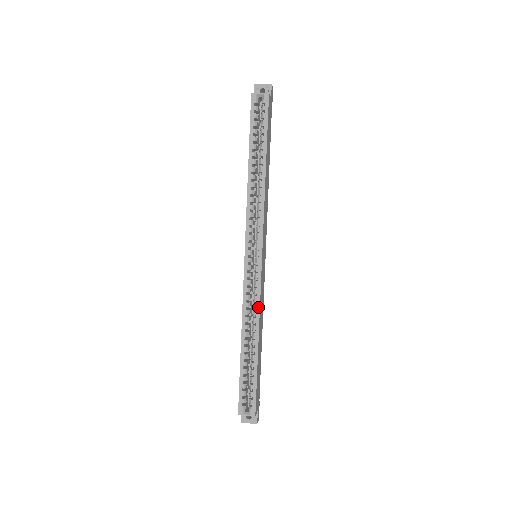
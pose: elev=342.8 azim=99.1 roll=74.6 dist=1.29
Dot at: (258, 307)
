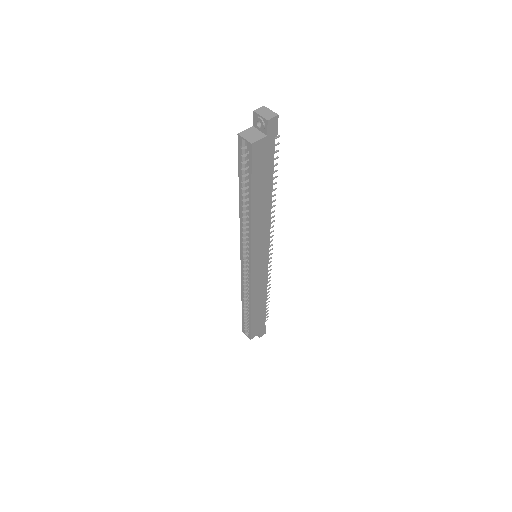
Dot at: (250, 293)
